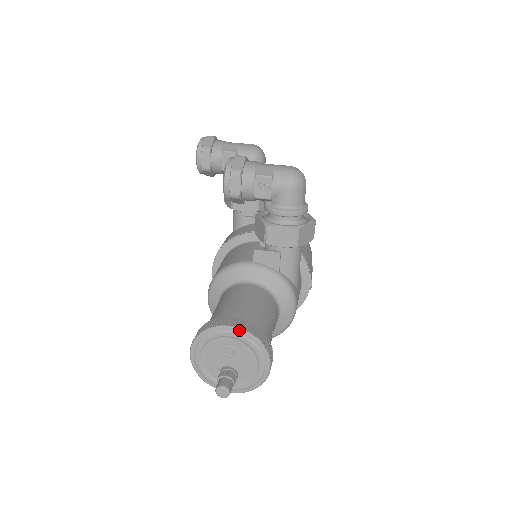
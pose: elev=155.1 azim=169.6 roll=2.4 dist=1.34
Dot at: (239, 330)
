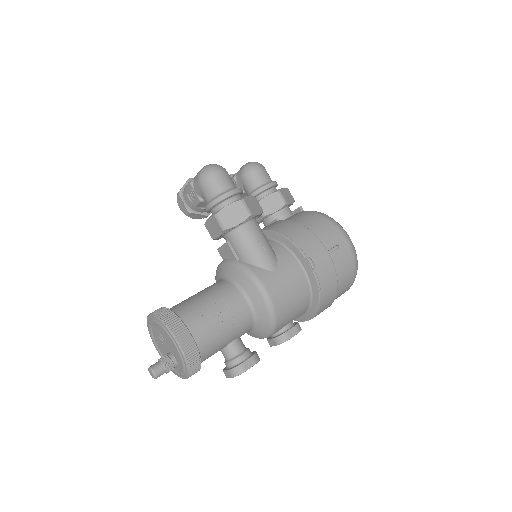
Dot at: (151, 316)
